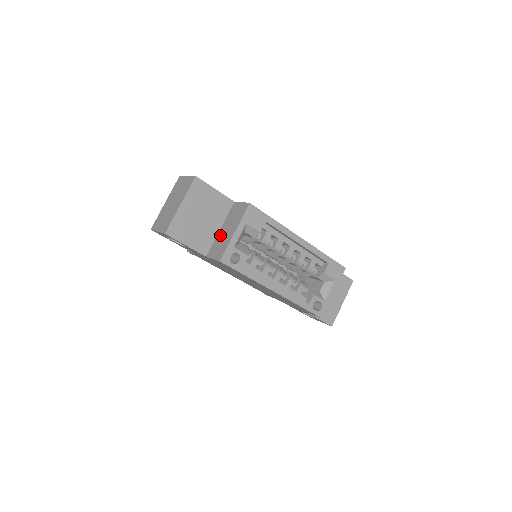
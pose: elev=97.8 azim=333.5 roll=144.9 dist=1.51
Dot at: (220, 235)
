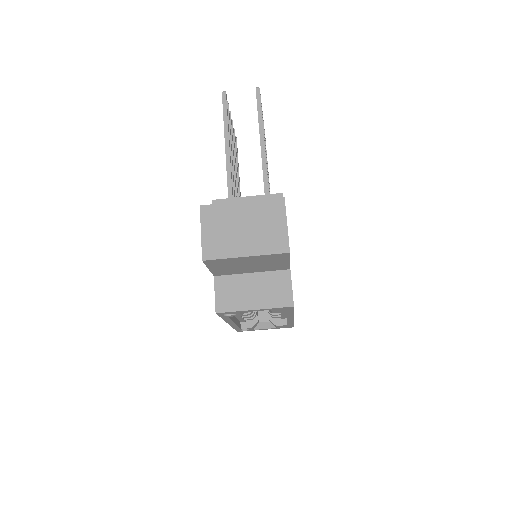
Dot at: (245, 281)
